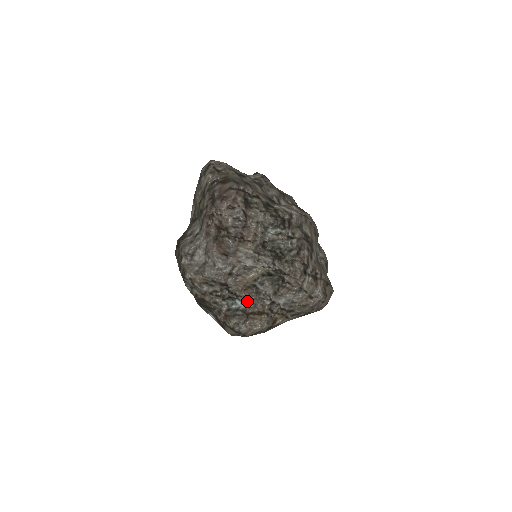
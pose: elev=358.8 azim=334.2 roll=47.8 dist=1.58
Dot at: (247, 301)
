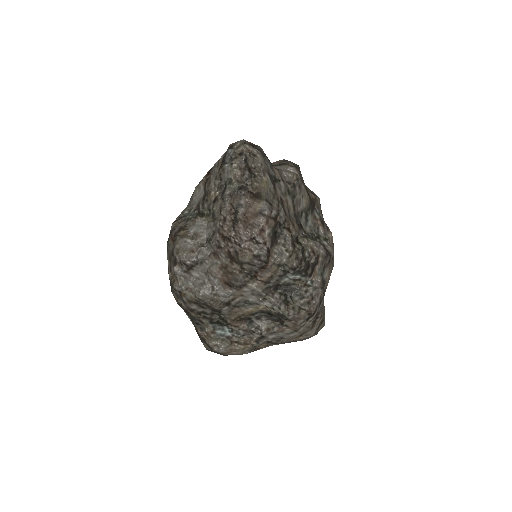
Dot at: (236, 331)
